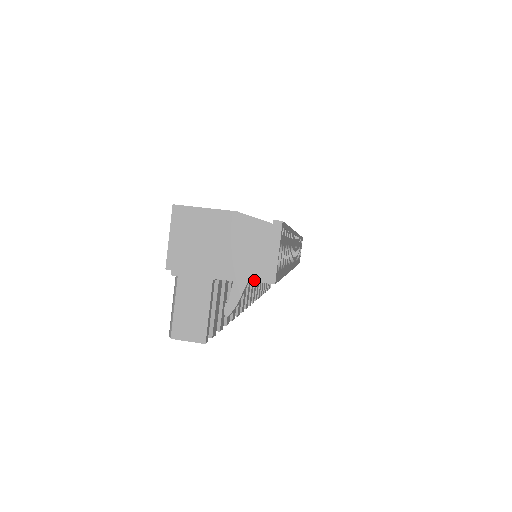
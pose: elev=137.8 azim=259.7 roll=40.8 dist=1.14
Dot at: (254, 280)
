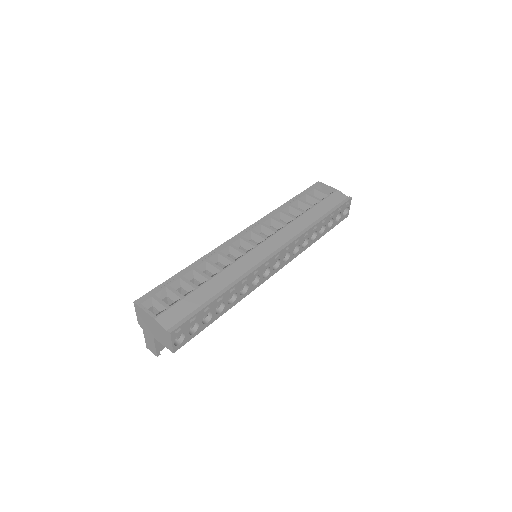
Dot at: (166, 347)
